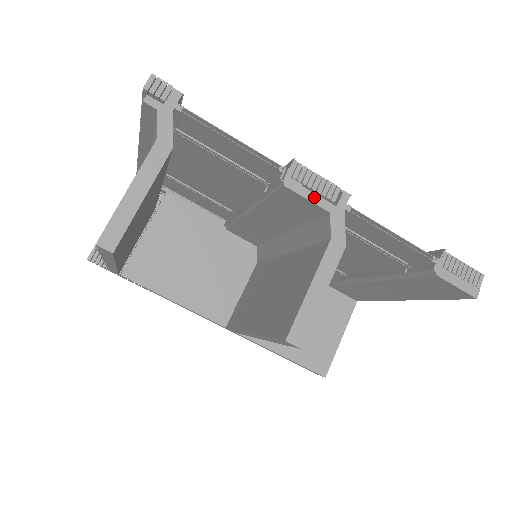
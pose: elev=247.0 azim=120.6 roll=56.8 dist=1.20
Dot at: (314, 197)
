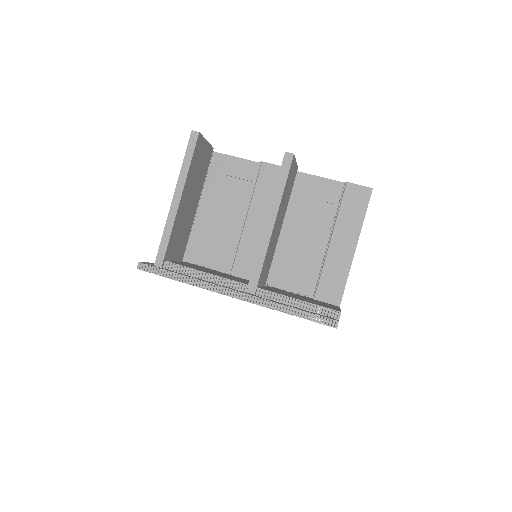
Dot at: (276, 165)
